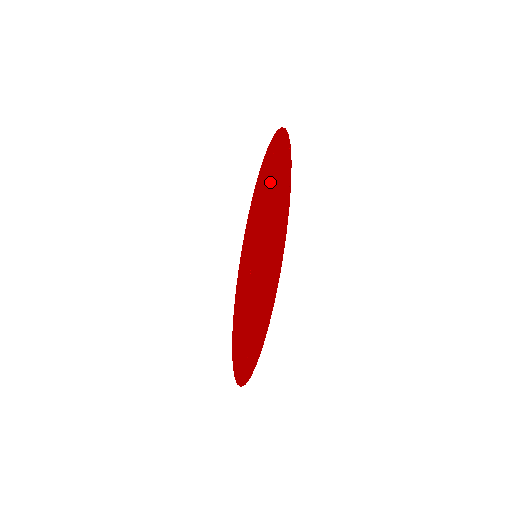
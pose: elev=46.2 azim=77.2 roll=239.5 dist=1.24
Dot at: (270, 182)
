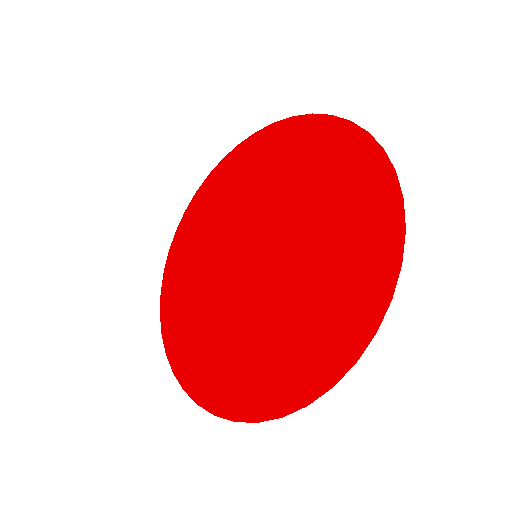
Dot at: (309, 178)
